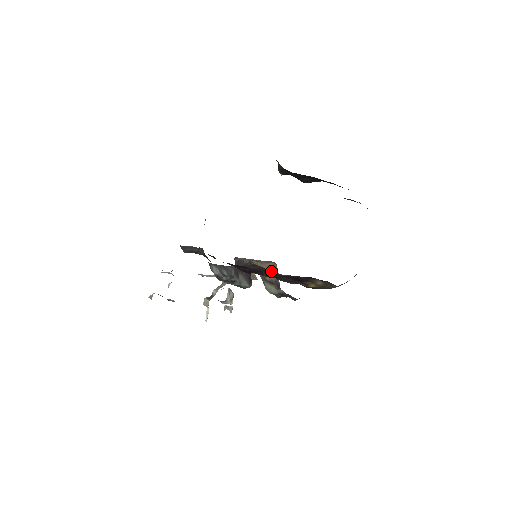
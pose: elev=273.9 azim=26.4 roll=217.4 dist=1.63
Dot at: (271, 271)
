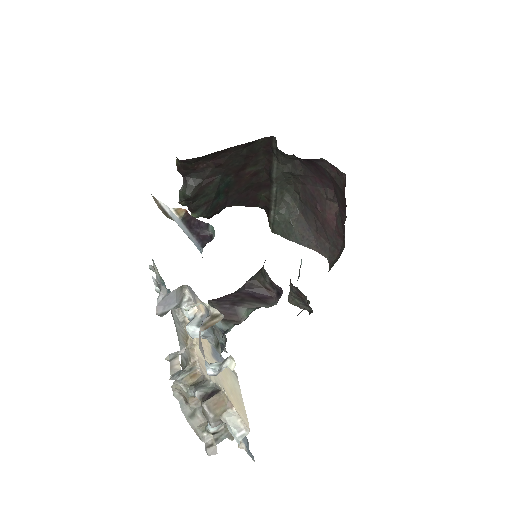
Dot at: occluded
